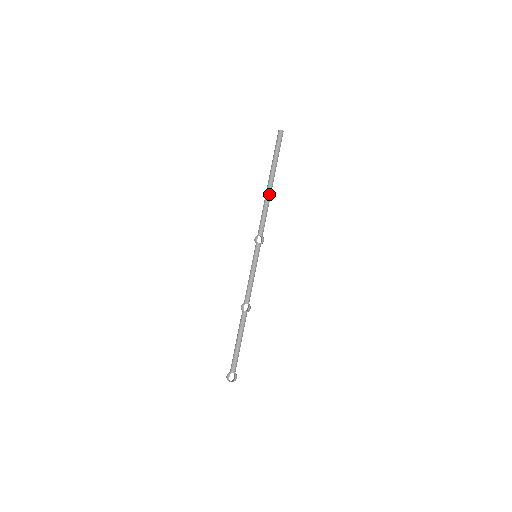
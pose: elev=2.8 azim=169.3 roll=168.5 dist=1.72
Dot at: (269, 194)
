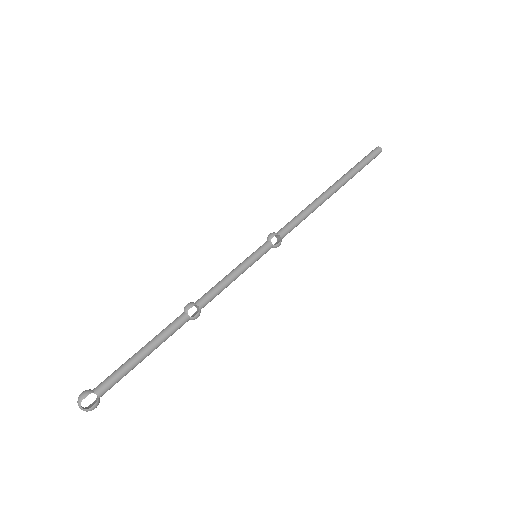
Dot at: (324, 199)
